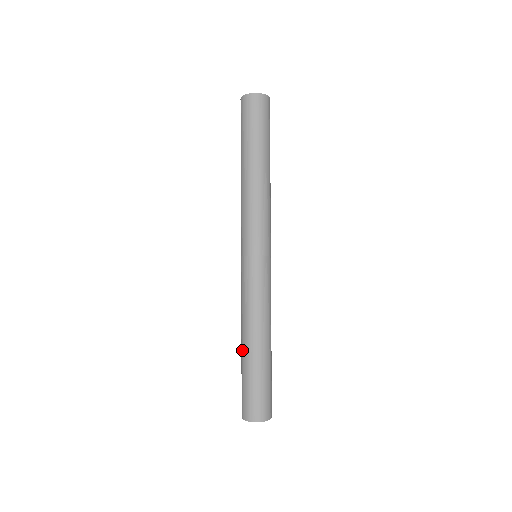
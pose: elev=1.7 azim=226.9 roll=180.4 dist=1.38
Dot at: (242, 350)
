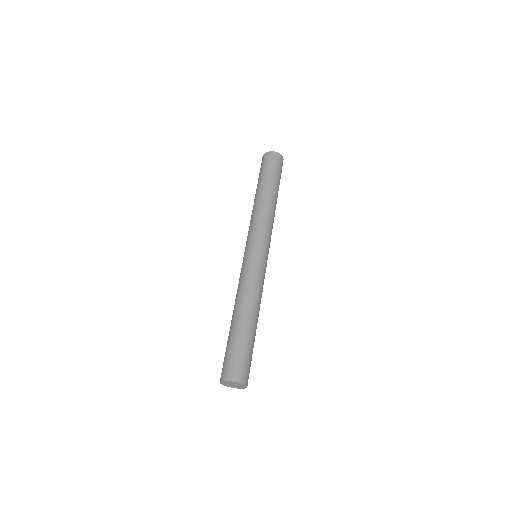
Dot at: (231, 322)
